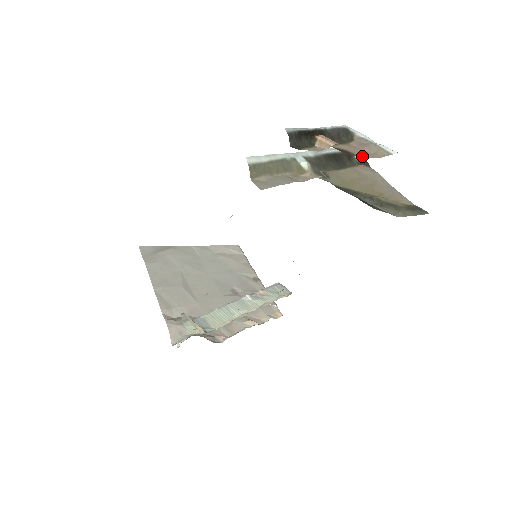
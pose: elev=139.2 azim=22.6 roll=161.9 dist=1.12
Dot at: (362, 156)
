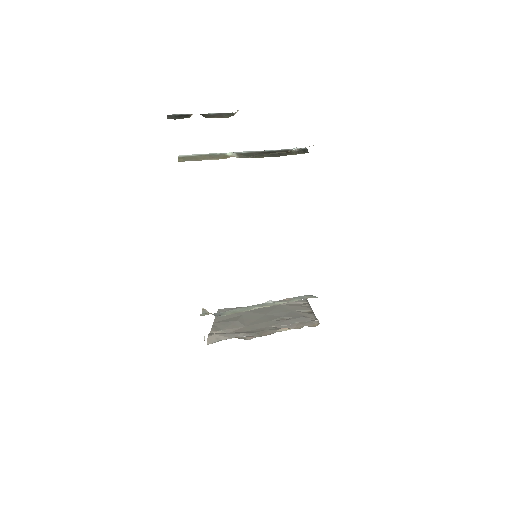
Dot at: occluded
